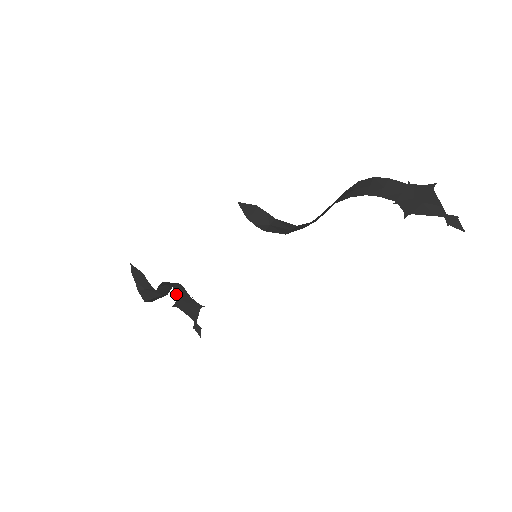
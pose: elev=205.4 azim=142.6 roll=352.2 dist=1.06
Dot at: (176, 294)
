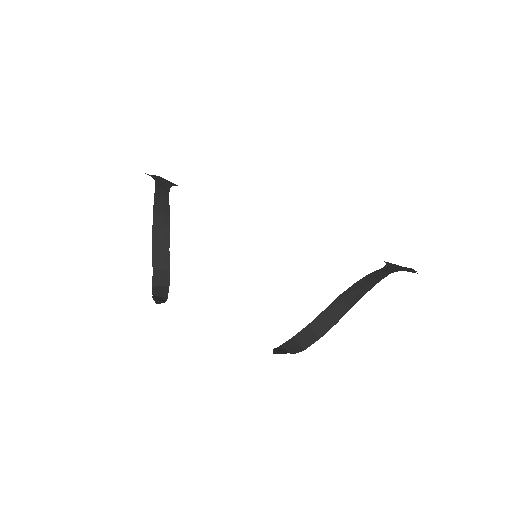
Dot at: (155, 180)
